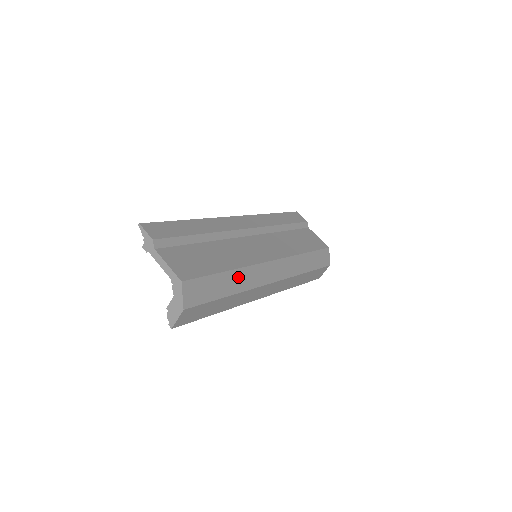
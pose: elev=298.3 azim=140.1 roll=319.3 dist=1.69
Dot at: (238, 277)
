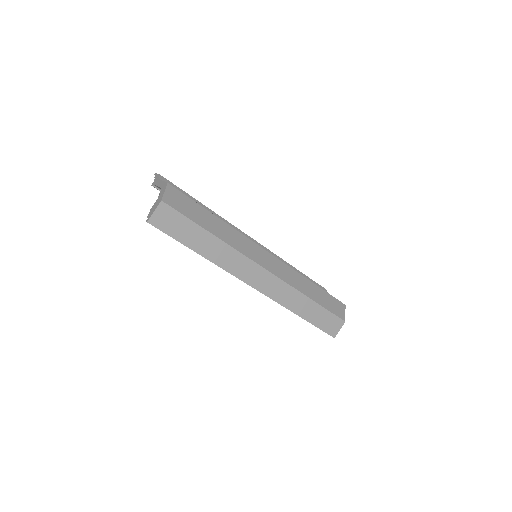
Dot at: (226, 230)
